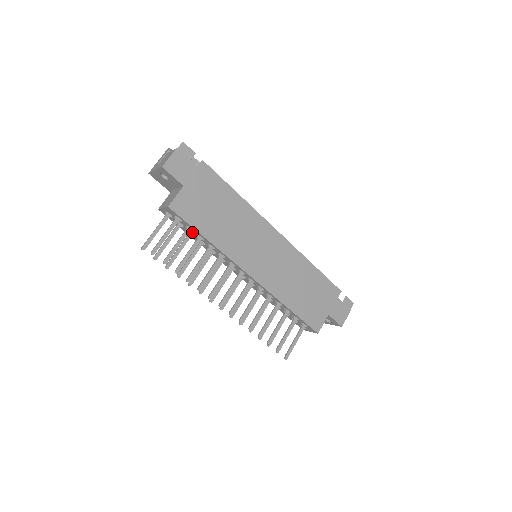
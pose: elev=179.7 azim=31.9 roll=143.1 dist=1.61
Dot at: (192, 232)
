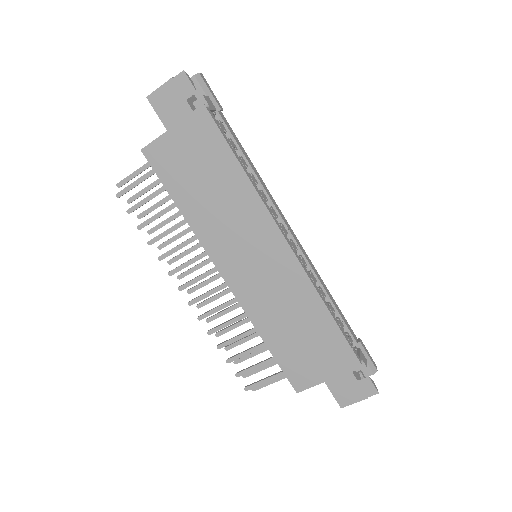
Dot at: occluded
